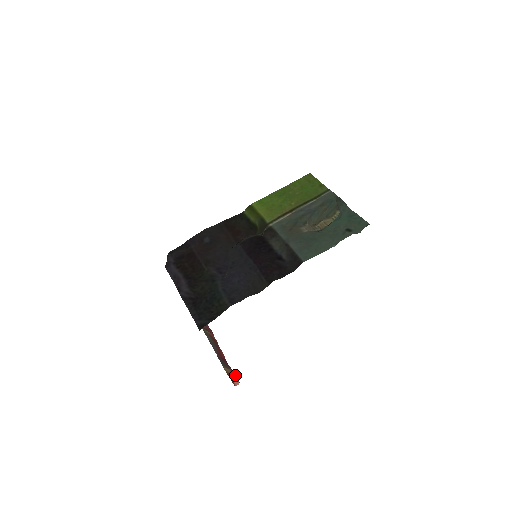
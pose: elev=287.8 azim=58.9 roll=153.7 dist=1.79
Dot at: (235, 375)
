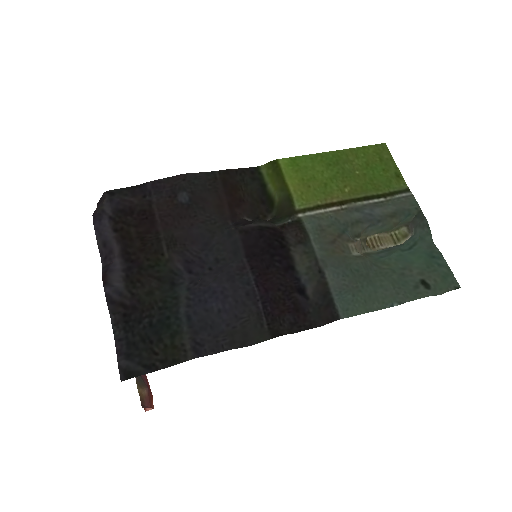
Dot at: (151, 395)
